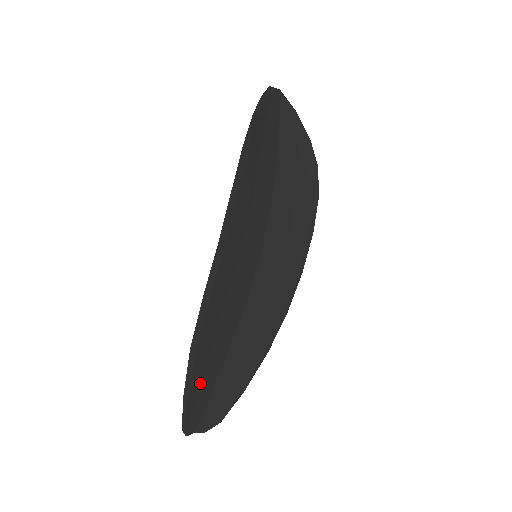
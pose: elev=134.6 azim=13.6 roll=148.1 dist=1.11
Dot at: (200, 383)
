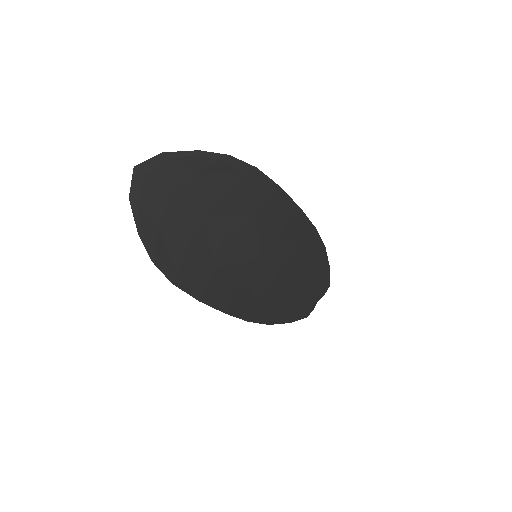
Dot at: (294, 308)
